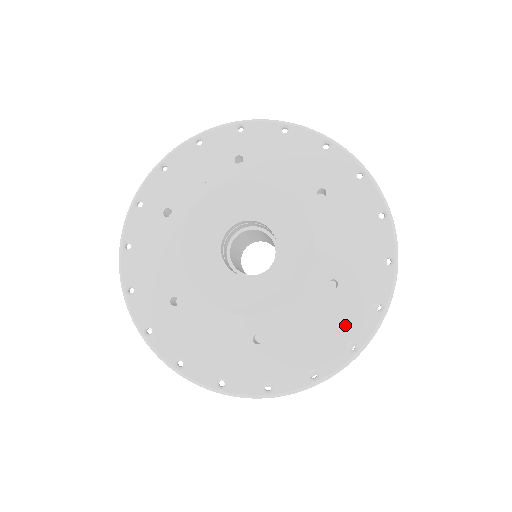
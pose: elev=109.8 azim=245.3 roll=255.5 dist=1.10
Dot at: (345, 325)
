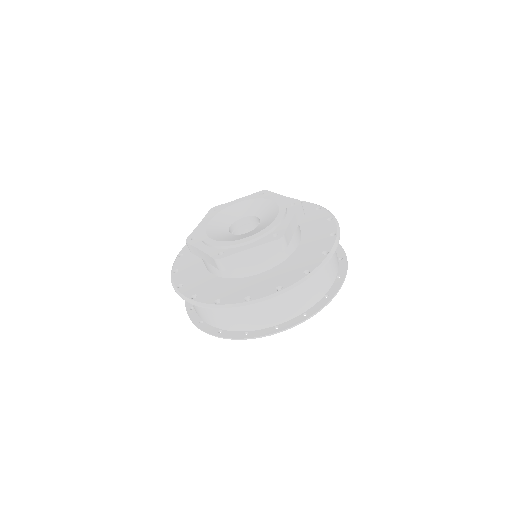
Dot at: (282, 278)
